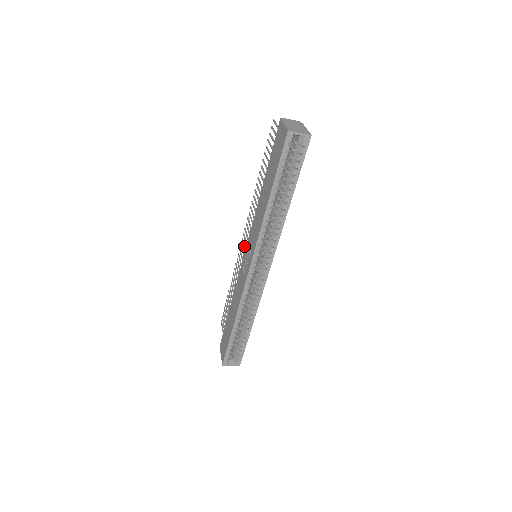
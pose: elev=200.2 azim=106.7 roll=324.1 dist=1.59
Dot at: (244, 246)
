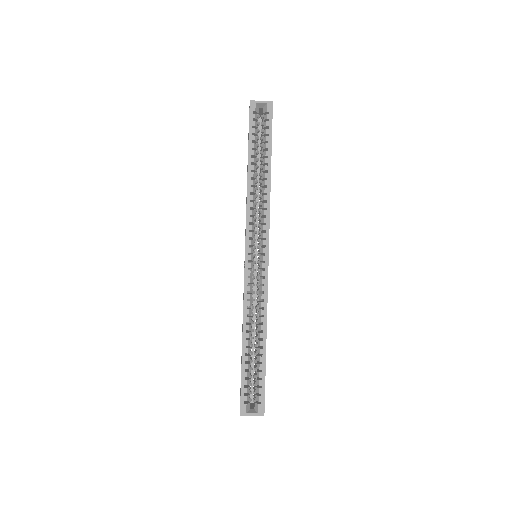
Dot at: occluded
